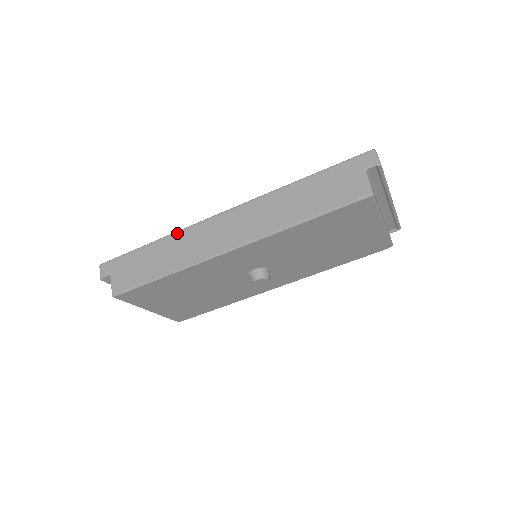
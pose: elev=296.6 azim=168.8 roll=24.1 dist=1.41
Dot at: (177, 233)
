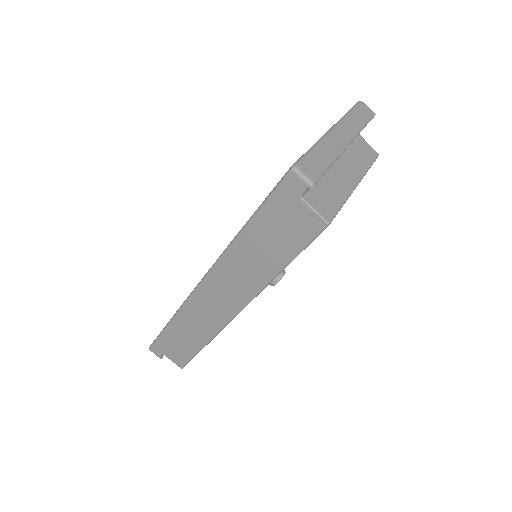
Dot at: (180, 312)
